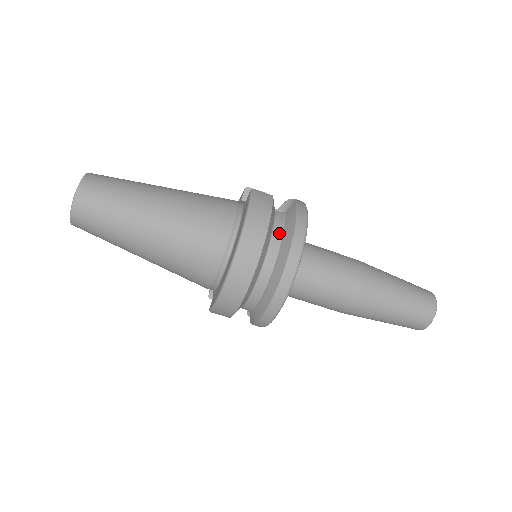
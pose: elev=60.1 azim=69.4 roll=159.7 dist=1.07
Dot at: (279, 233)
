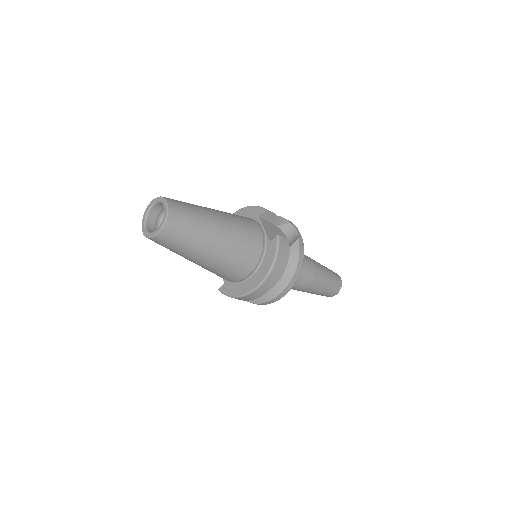
Dot at: (285, 267)
